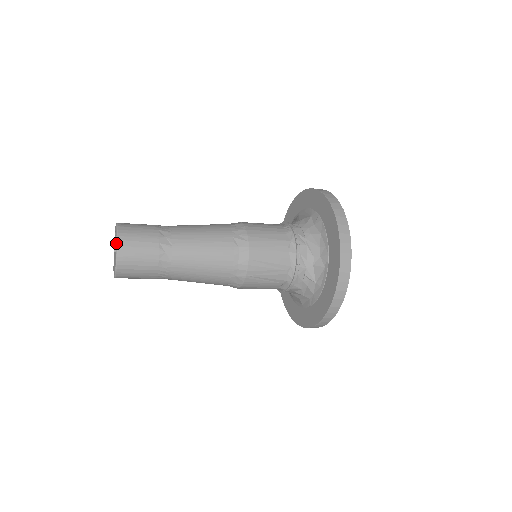
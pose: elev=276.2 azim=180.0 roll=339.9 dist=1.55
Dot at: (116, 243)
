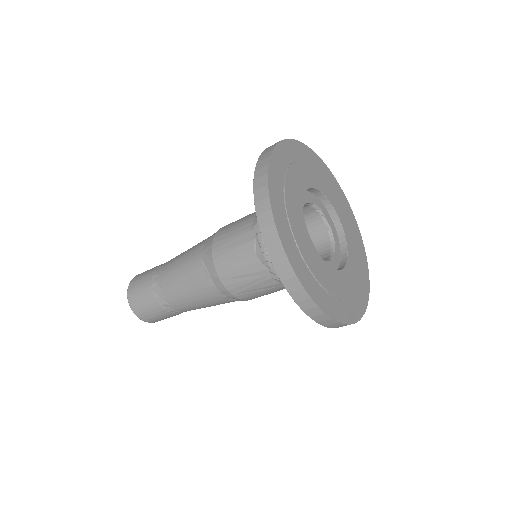
Dot at: (128, 302)
